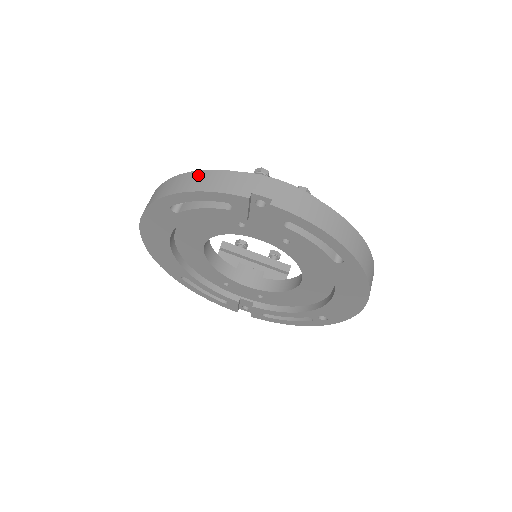
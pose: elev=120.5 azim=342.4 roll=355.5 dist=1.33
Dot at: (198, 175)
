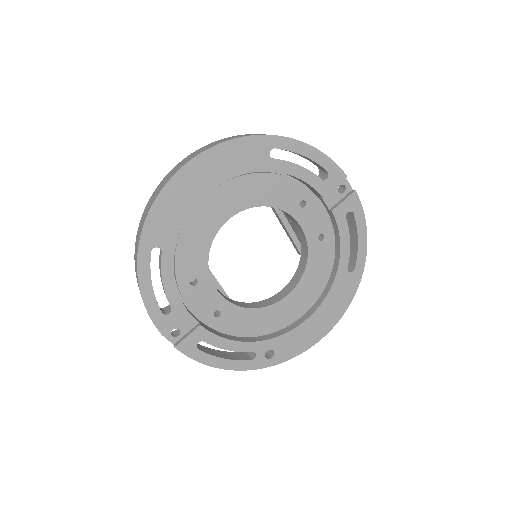
Dot at: occluded
